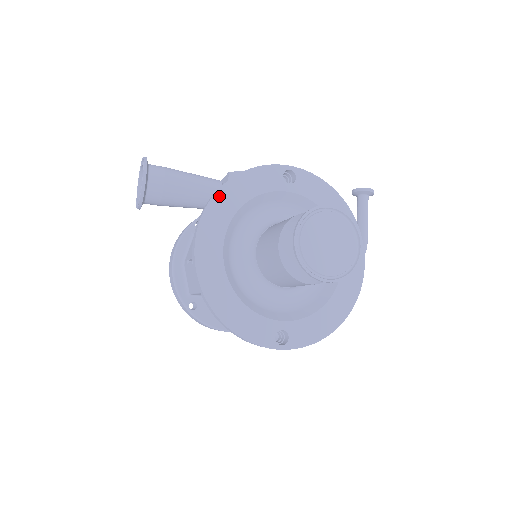
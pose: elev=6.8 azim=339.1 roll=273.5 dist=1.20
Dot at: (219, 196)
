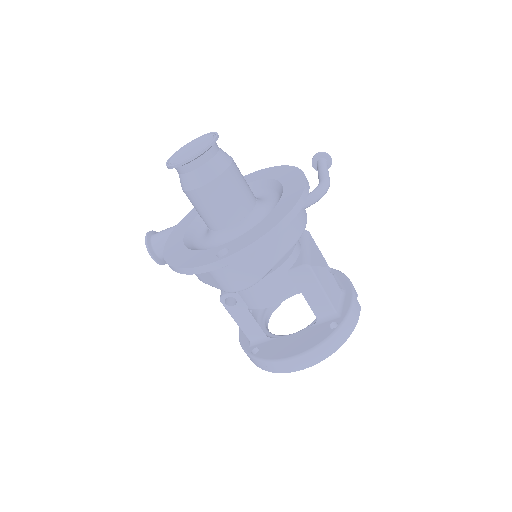
Dot at: (187, 216)
